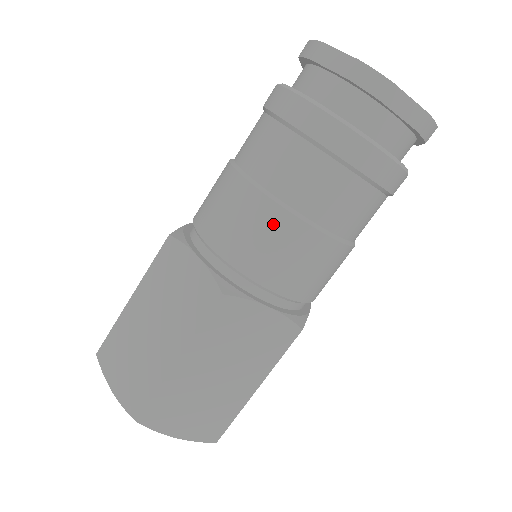
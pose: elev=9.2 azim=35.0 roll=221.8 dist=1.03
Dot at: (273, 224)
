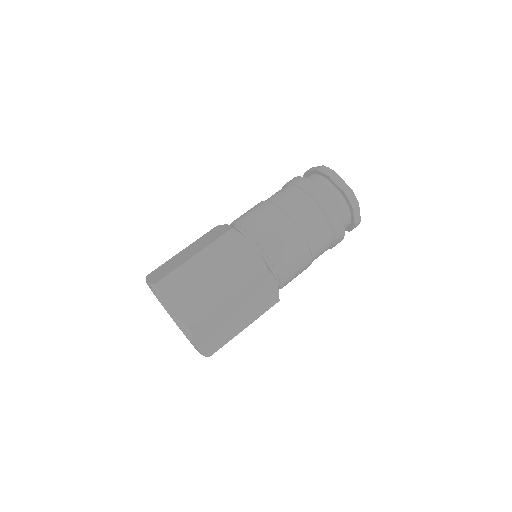
Dot at: (297, 243)
